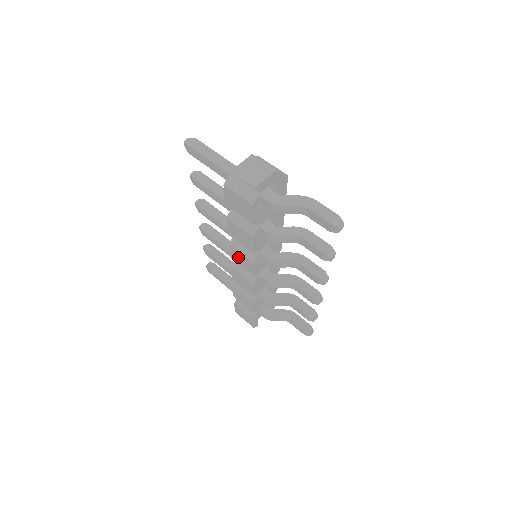
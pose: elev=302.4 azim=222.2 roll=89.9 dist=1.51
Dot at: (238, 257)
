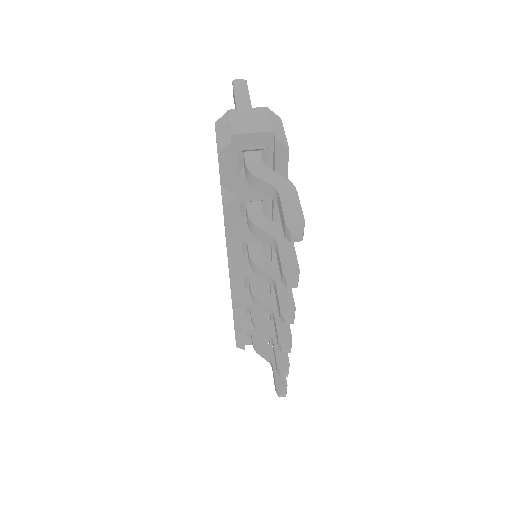
Dot at: occluded
